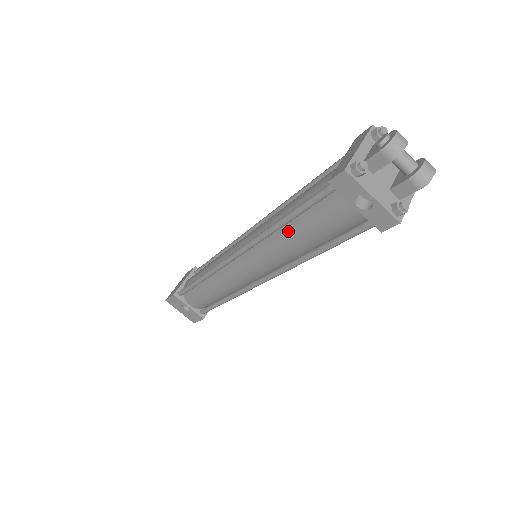
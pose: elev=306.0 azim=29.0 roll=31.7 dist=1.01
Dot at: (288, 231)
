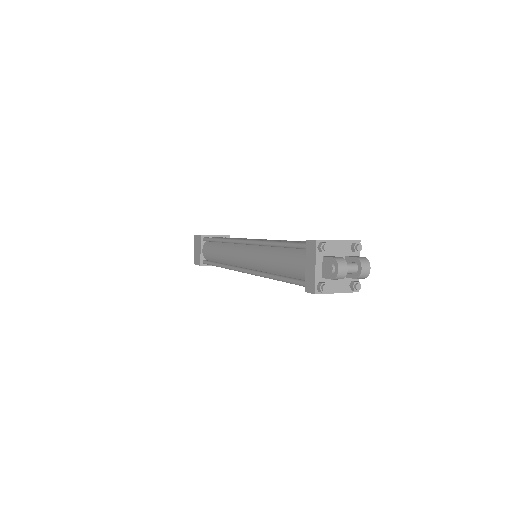
Dot at: occluded
